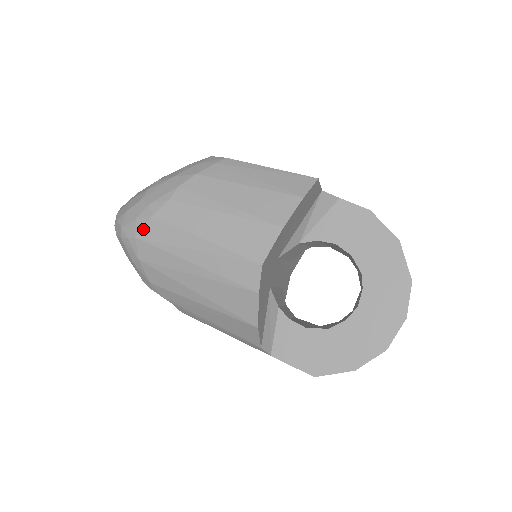
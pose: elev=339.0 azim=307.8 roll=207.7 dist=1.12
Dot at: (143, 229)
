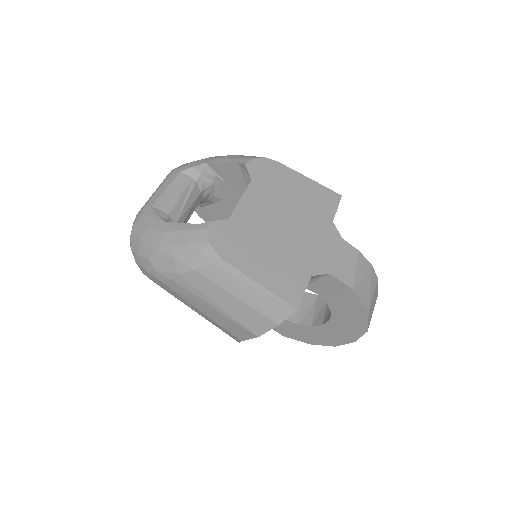
Dot at: (153, 279)
